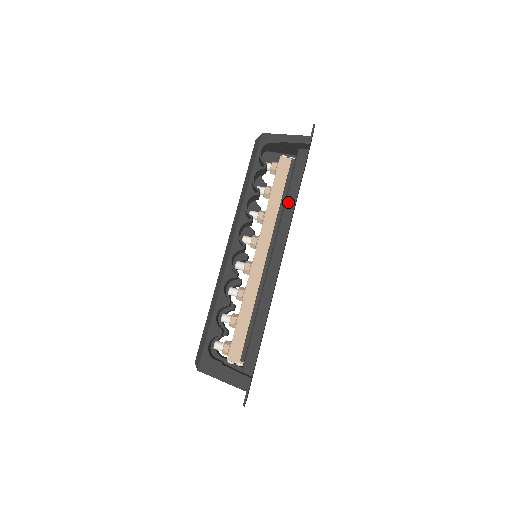
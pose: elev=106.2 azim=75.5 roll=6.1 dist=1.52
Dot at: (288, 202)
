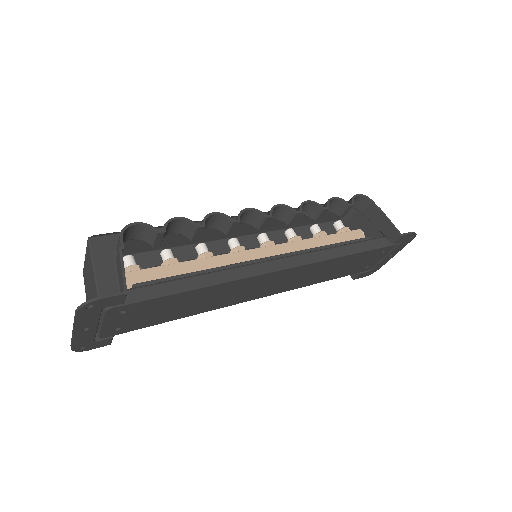
Dot at: (336, 249)
